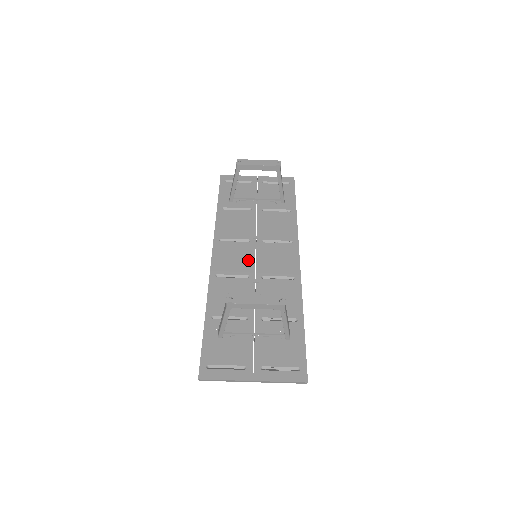
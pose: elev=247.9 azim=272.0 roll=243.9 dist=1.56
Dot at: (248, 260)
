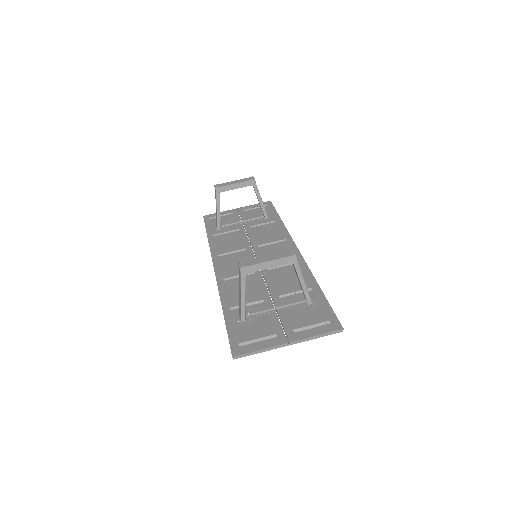
Dot at: occluded
